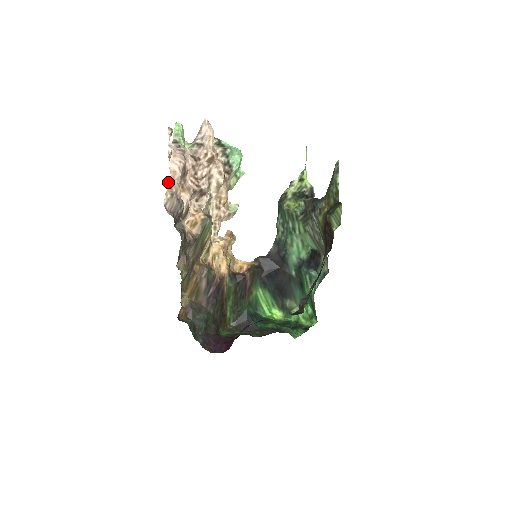
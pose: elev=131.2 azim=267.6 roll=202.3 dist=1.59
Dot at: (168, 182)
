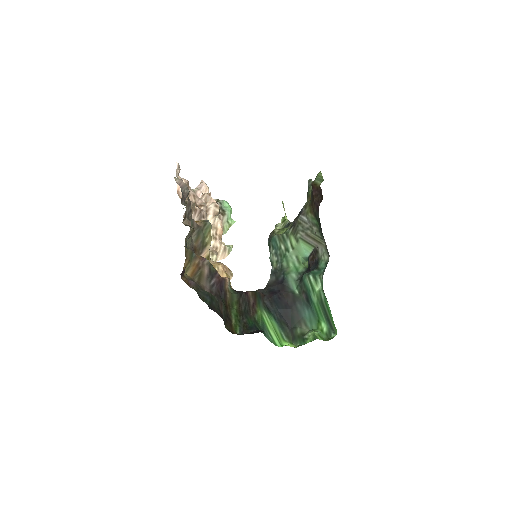
Dot at: occluded
